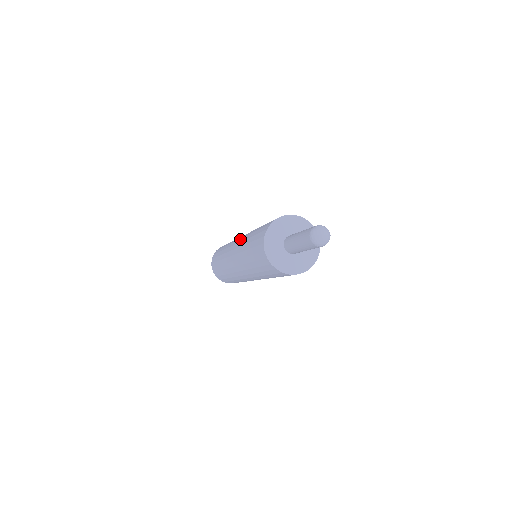
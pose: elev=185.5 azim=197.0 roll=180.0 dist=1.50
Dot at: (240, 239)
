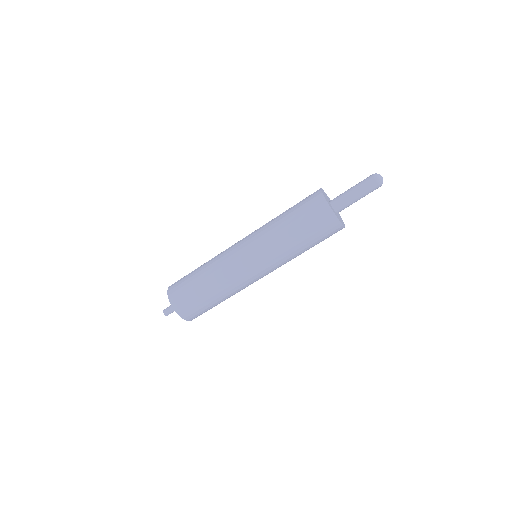
Dot at: (251, 233)
